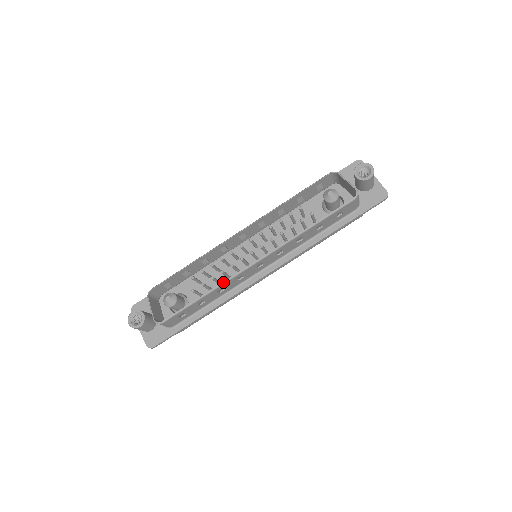
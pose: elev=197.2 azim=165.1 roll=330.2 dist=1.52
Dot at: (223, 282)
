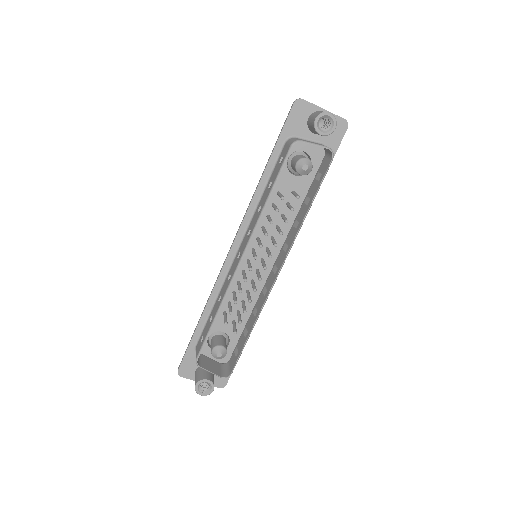
Dot at: occluded
